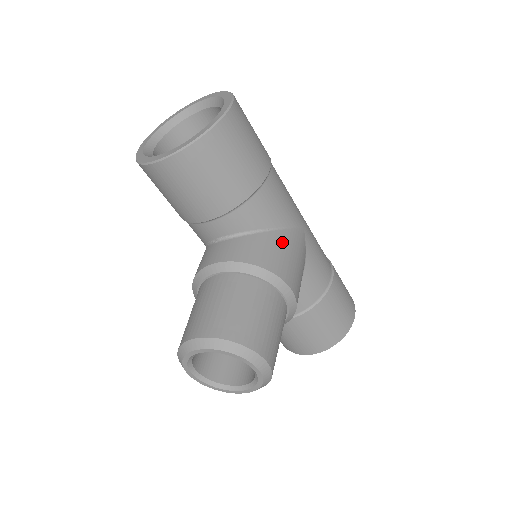
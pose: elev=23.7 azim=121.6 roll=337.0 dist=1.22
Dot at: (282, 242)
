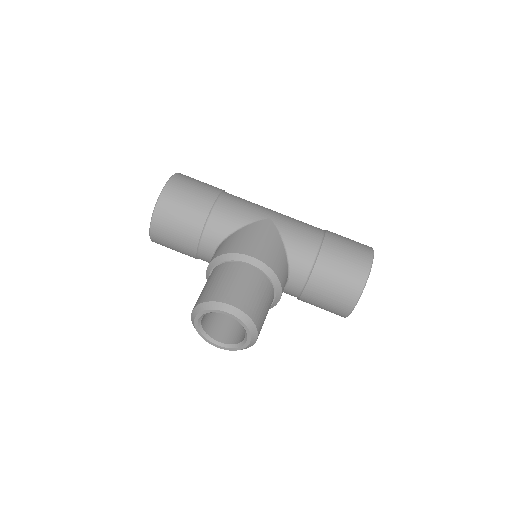
Dot at: (244, 233)
